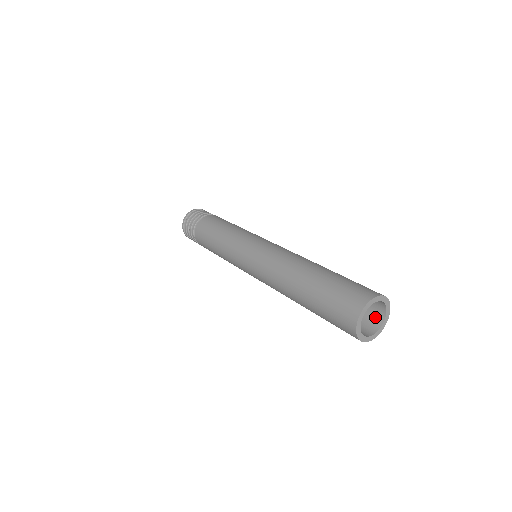
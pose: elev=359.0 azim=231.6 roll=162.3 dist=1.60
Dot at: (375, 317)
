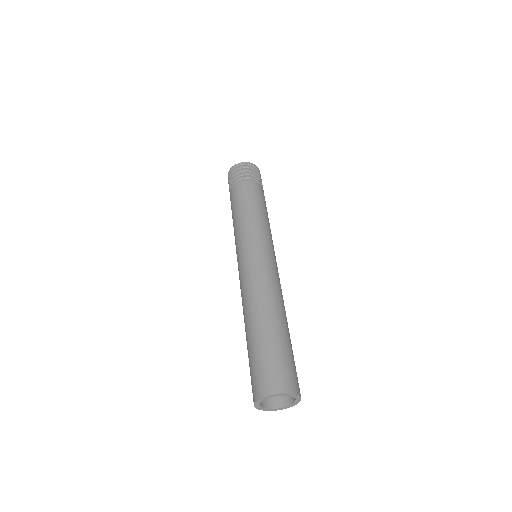
Dot at: occluded
